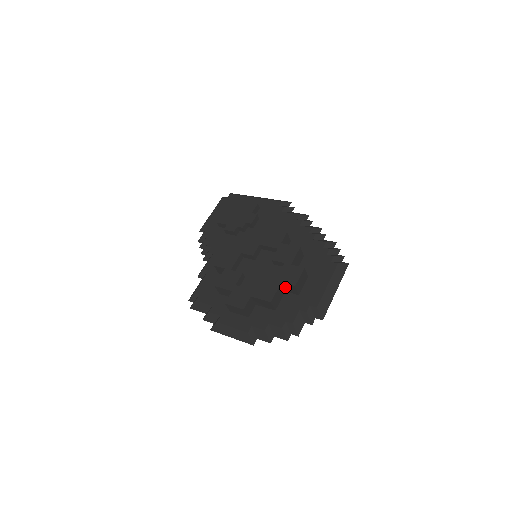
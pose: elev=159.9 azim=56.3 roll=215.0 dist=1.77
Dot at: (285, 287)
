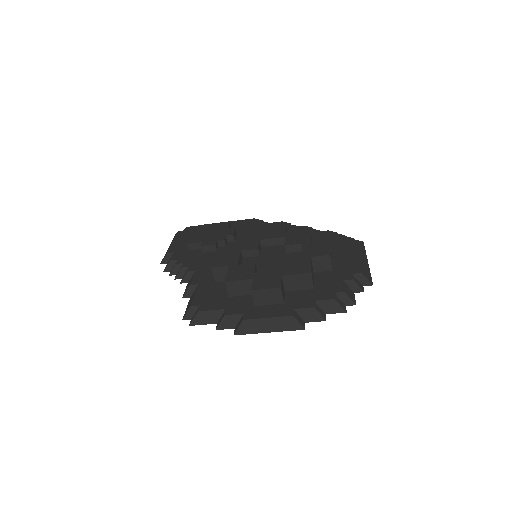
Dot at: (315, 263)
